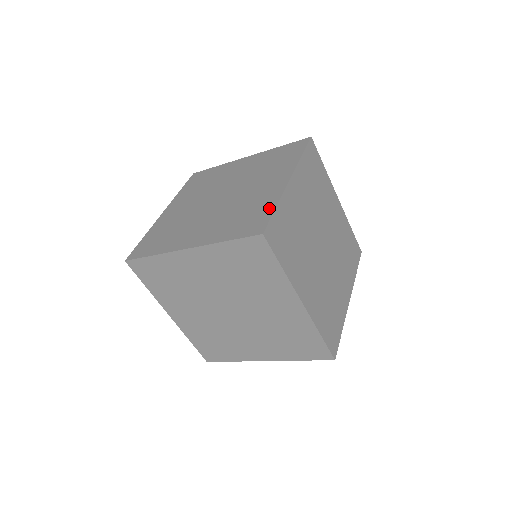
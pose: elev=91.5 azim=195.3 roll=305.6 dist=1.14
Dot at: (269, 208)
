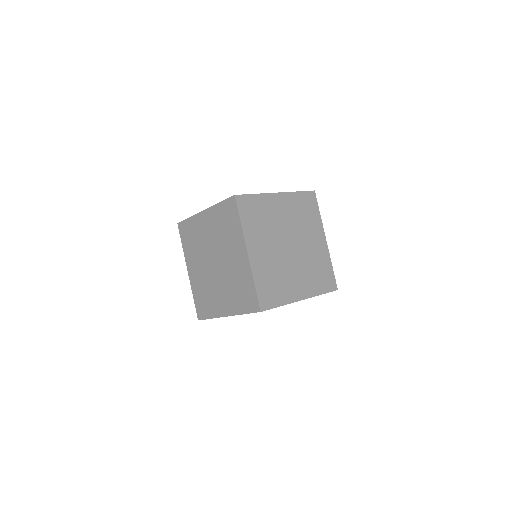
Dot at: occluded
